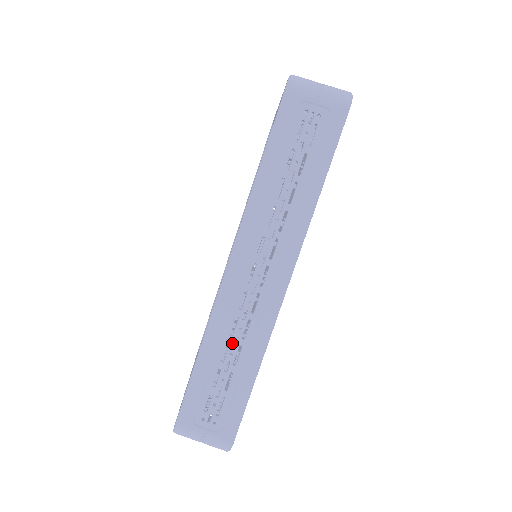
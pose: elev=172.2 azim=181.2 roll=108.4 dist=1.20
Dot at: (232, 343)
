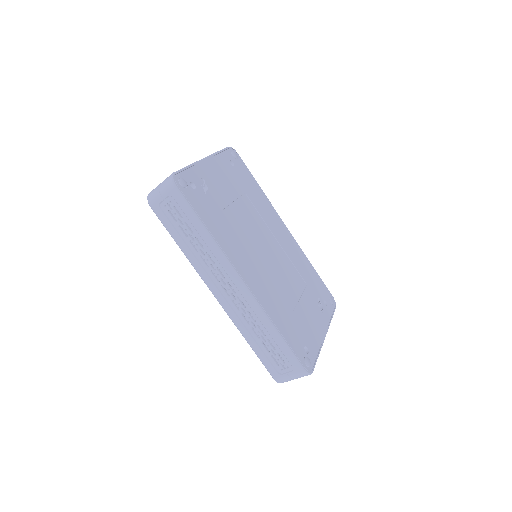
Dot at: (253, 327)
